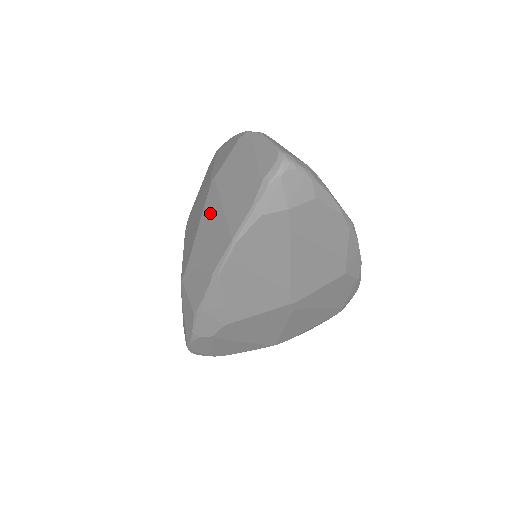
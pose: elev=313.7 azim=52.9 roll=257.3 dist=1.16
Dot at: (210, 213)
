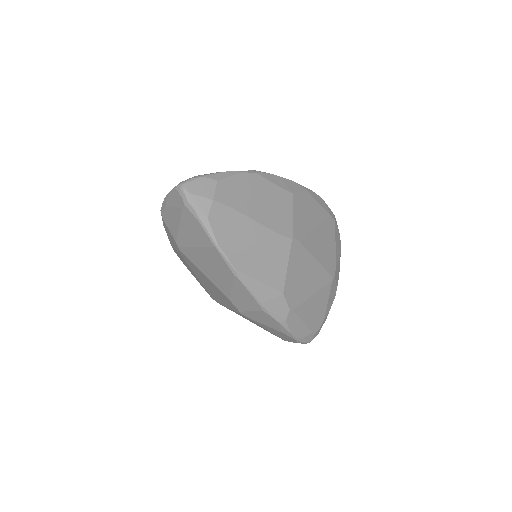
Dot at: (198, 261)
